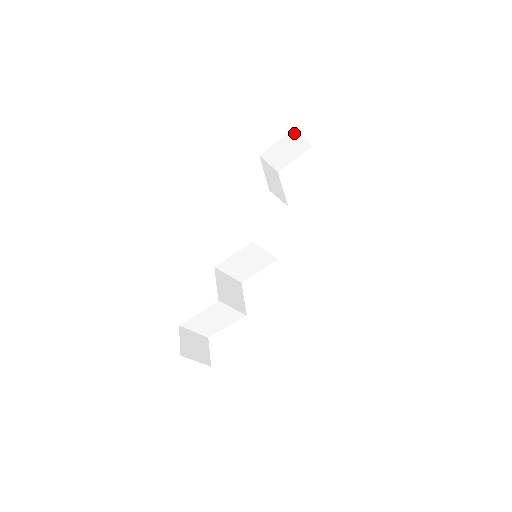
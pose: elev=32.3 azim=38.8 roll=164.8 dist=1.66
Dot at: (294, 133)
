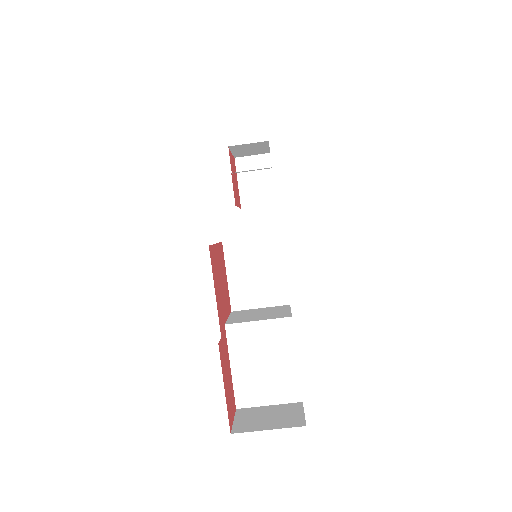
Dot at: (240, 162)
